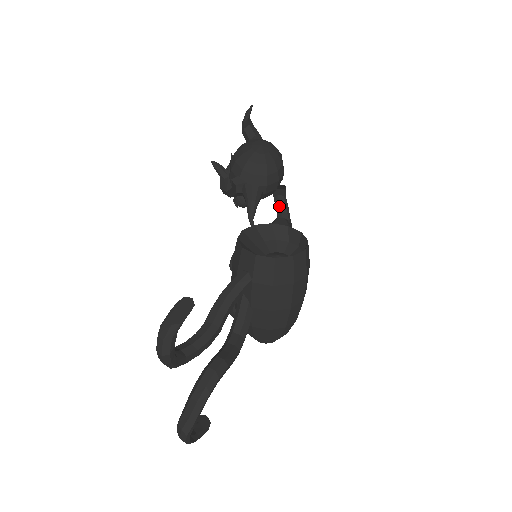
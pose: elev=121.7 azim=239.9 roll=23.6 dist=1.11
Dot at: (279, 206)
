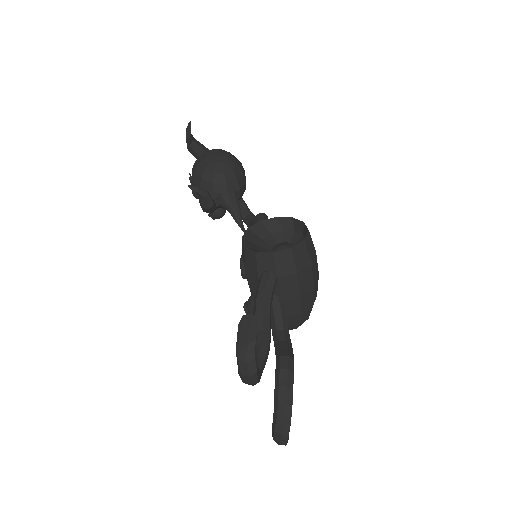
Dot at: occluded
